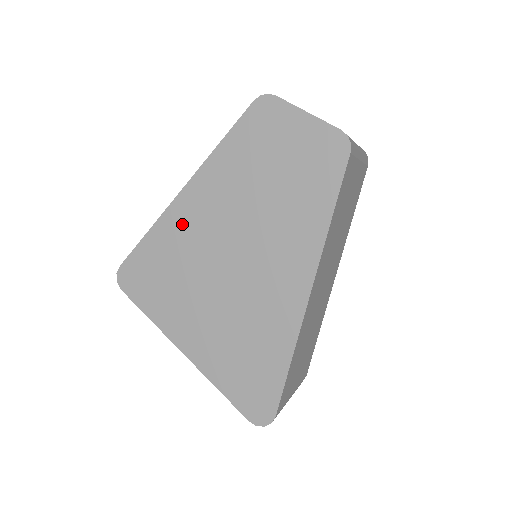
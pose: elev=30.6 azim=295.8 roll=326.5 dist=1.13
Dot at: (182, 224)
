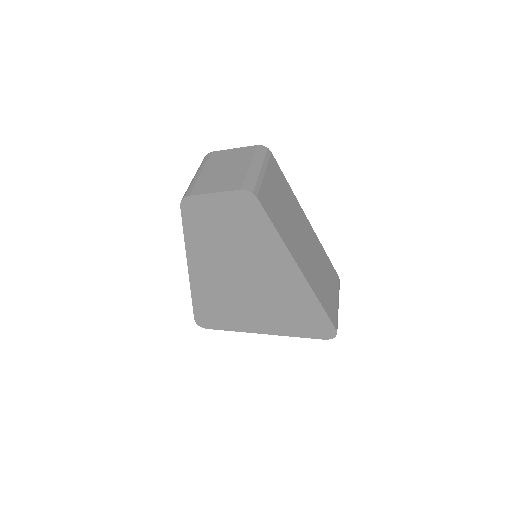
Dot at: (205, 283)
